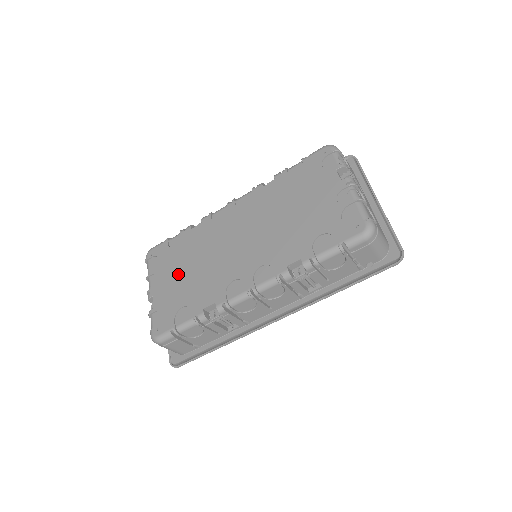
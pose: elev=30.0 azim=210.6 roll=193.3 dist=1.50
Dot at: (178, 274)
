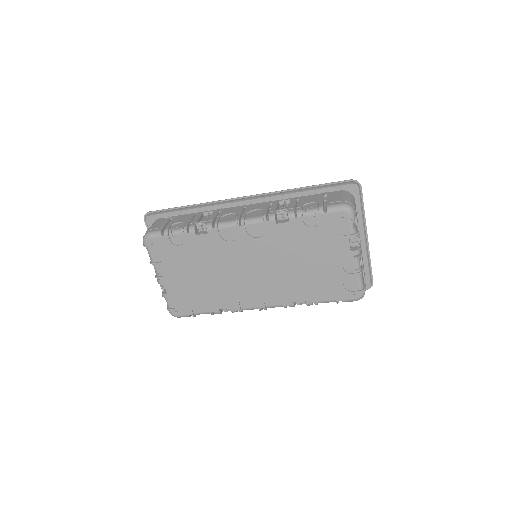
Dot at: (189, 274)
